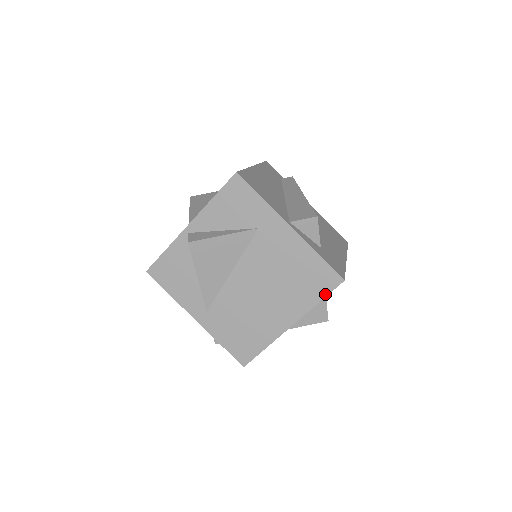
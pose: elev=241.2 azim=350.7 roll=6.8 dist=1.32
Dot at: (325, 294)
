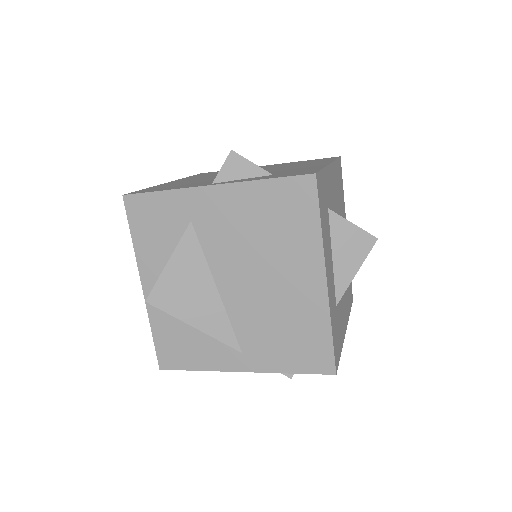
Dot at: (316, 209)
